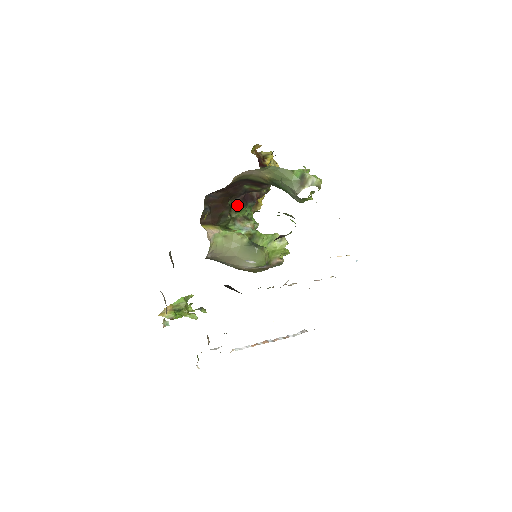
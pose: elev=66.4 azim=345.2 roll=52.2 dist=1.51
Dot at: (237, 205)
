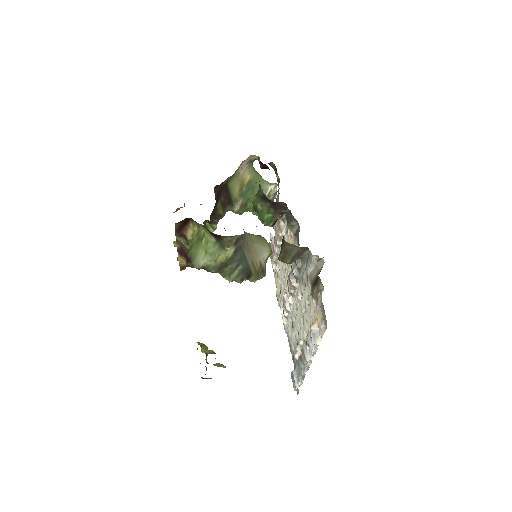
Dot at: occluded
